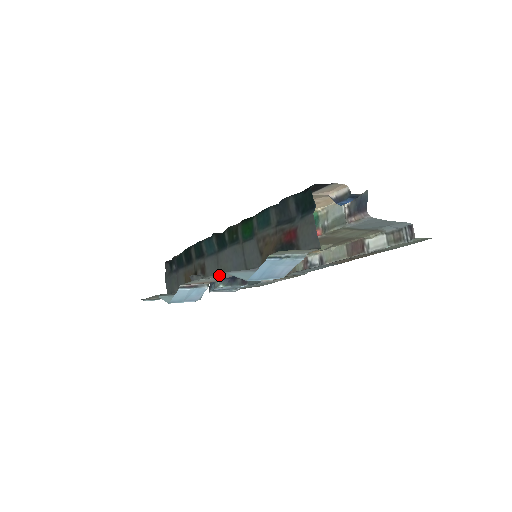
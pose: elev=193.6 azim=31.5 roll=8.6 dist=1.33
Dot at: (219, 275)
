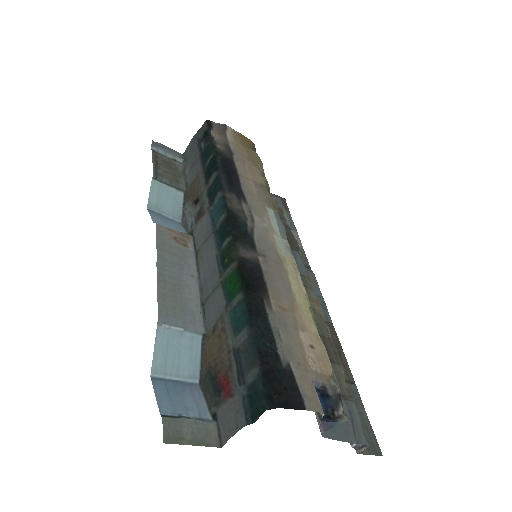
Dot at: (170, 291)
